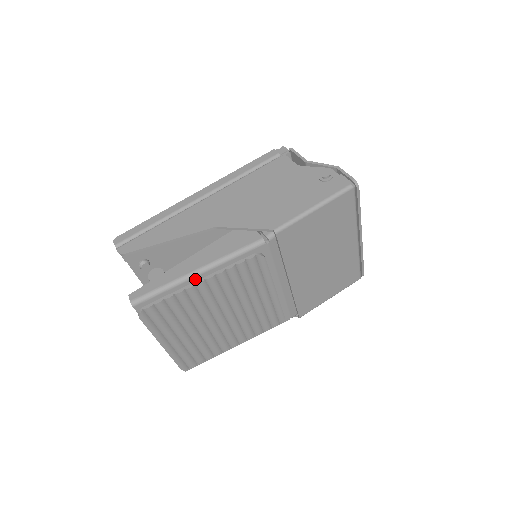
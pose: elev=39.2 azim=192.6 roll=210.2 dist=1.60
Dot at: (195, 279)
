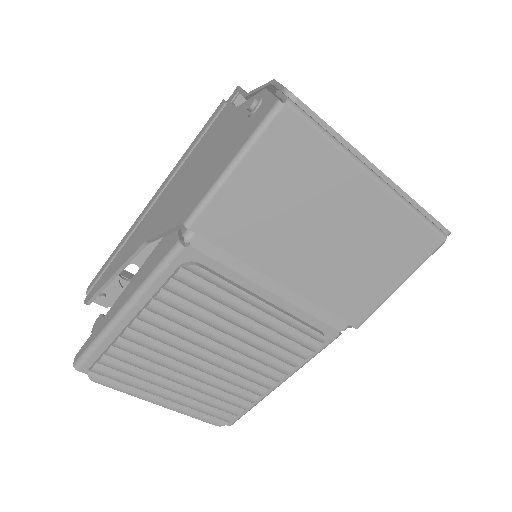
Dot at: (125, 321)
